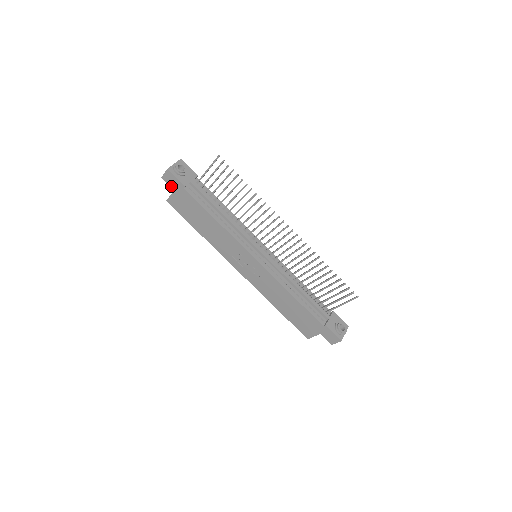
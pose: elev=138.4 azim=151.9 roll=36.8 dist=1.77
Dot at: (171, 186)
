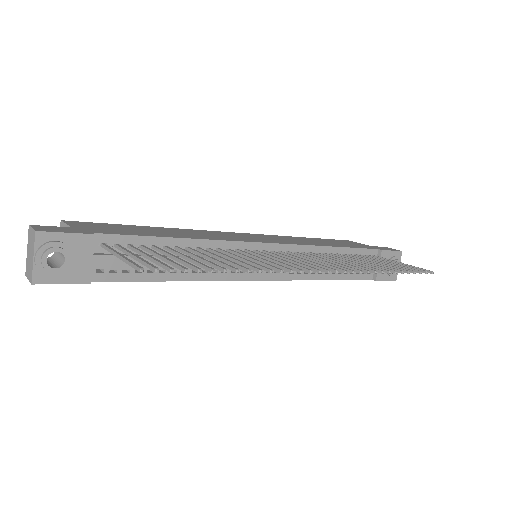
Dot at: occluded
